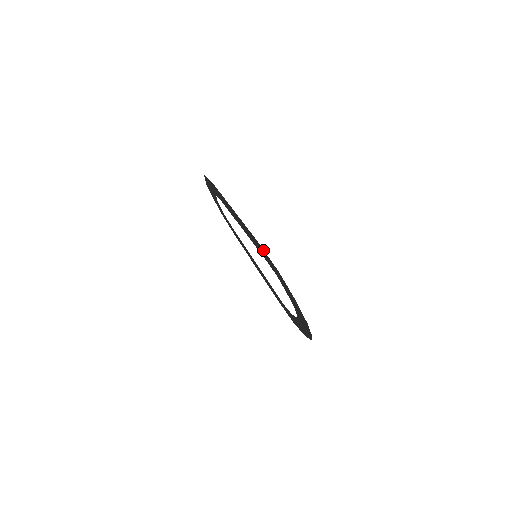
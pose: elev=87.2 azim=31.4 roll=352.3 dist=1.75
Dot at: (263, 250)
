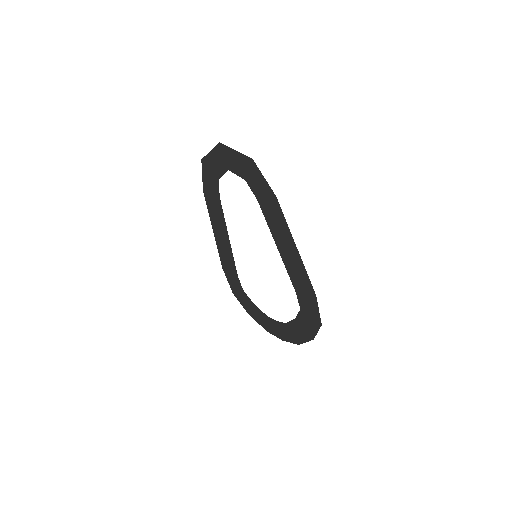
Dot at: (315, 302)
